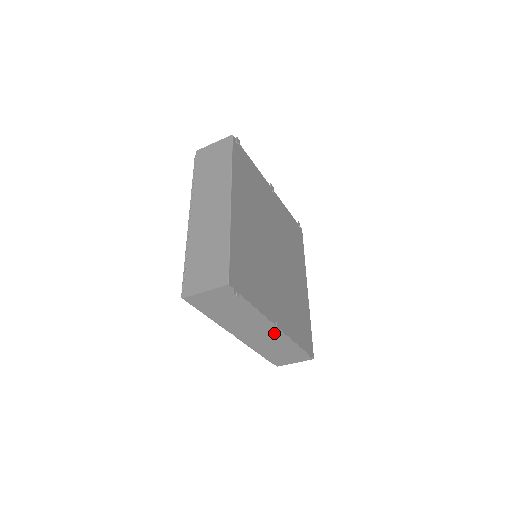
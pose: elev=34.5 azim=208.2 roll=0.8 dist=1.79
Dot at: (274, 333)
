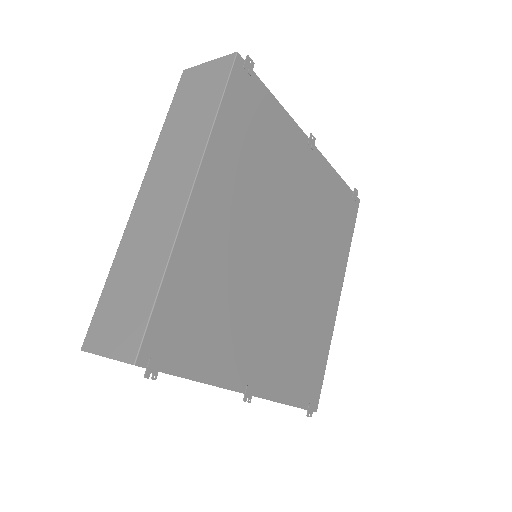
Dot at: occluded
